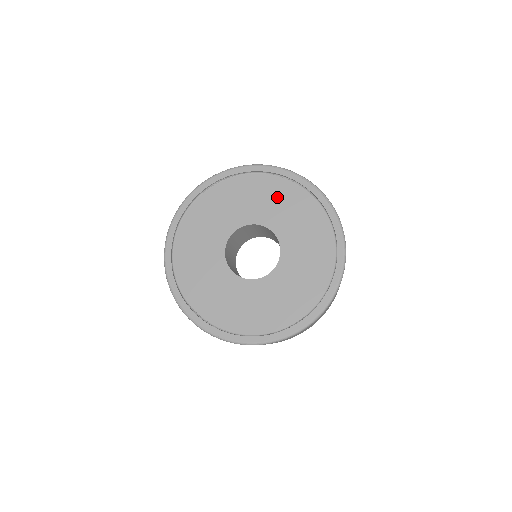
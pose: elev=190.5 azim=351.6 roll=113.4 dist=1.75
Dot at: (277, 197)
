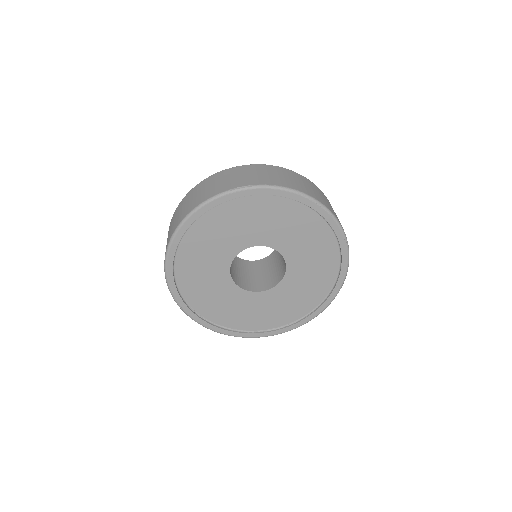
Dot at: (293, 223)
